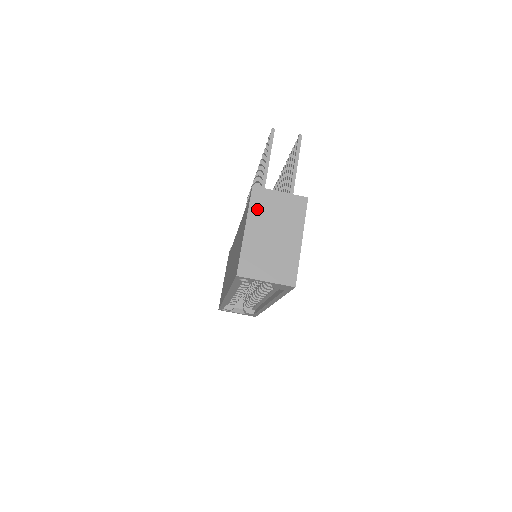
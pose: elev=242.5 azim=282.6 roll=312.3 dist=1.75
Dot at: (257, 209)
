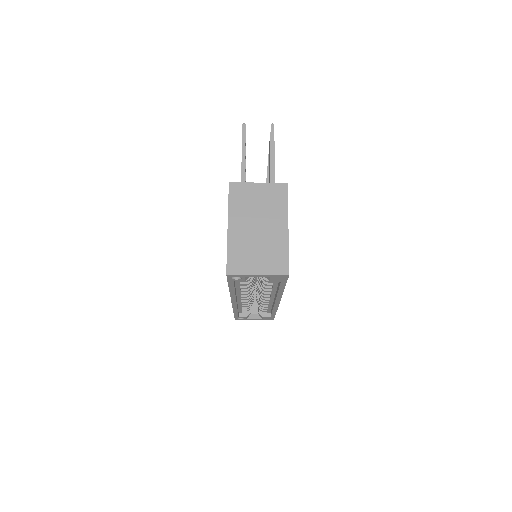
Dot at: (237, 204)
